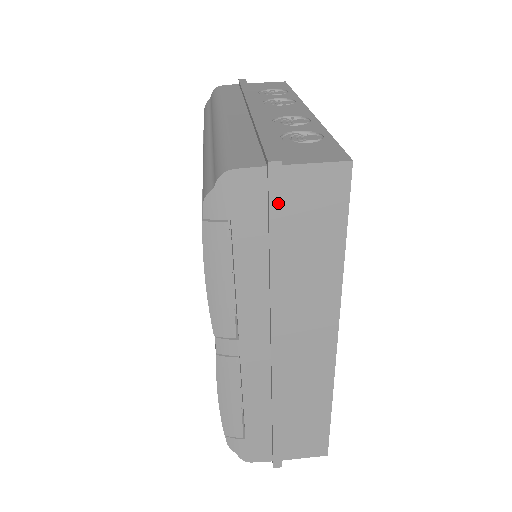
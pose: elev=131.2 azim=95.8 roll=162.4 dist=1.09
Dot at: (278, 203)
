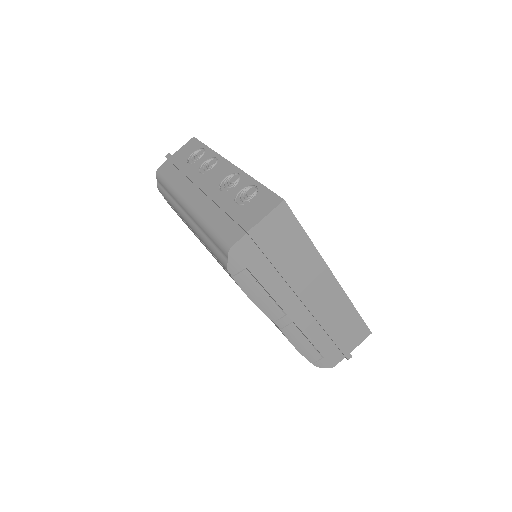
Dot at: (263, 244)
